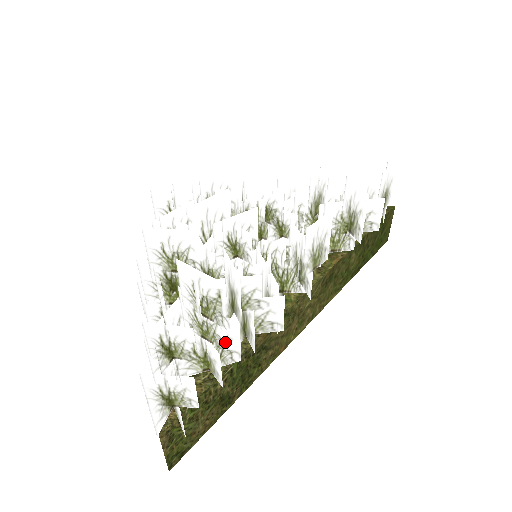
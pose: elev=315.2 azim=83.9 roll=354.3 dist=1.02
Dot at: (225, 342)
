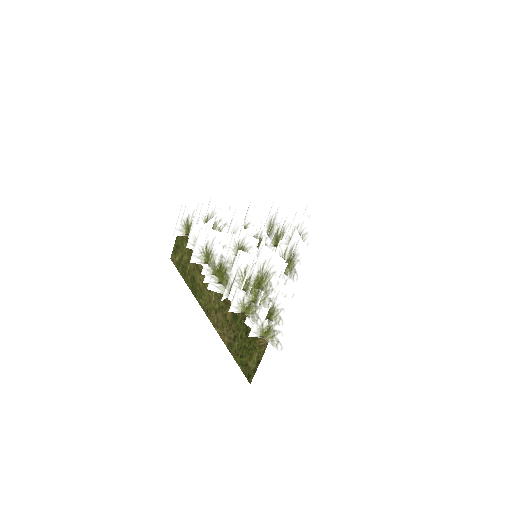
Dot at: occluded
